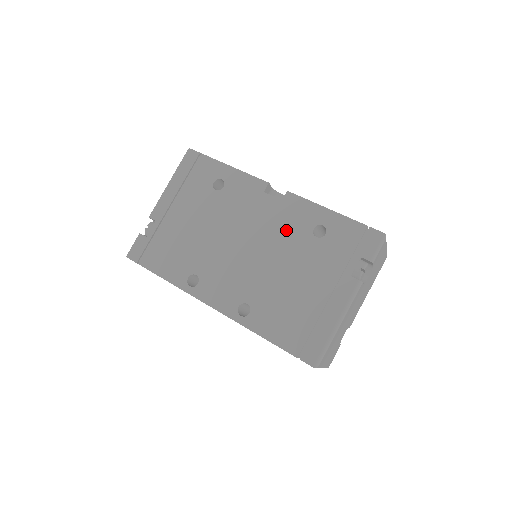
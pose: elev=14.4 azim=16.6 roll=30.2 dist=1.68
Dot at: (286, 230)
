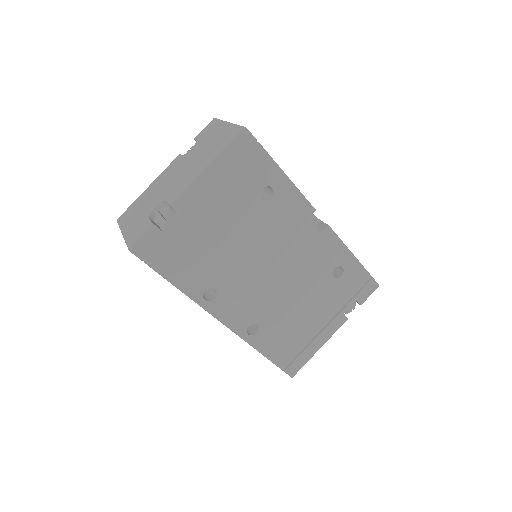
Dot at: (313, 264)
